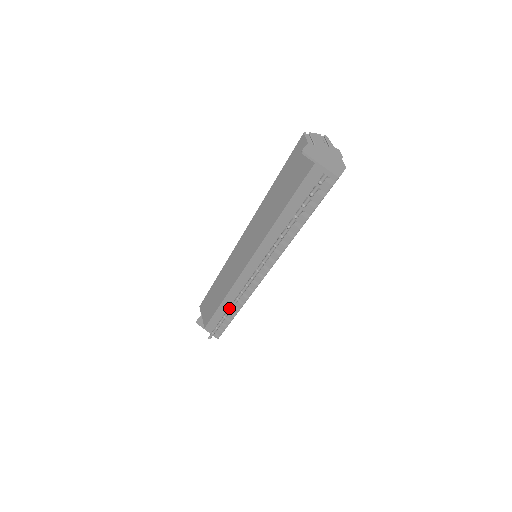
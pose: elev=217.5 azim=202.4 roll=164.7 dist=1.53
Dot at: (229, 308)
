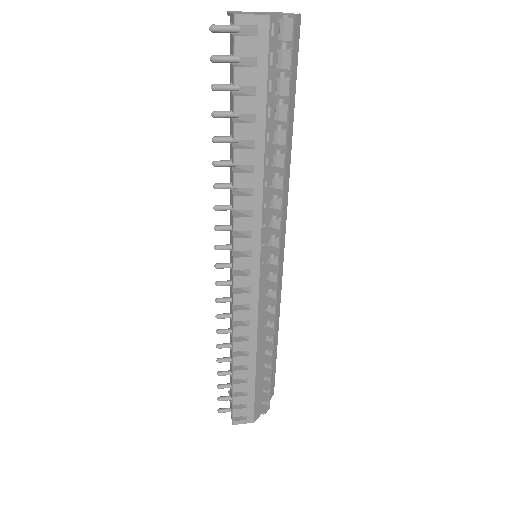
Dot at: occluded
